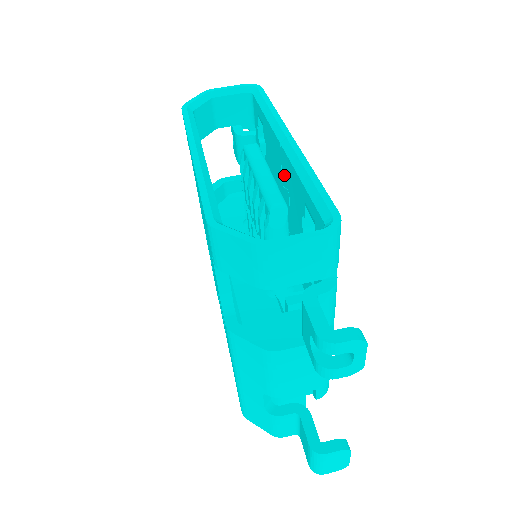
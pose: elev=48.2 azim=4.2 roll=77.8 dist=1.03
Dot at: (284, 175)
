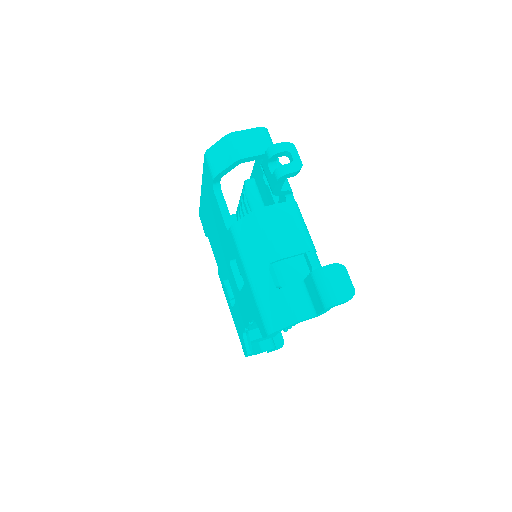
Dot at: occluded
